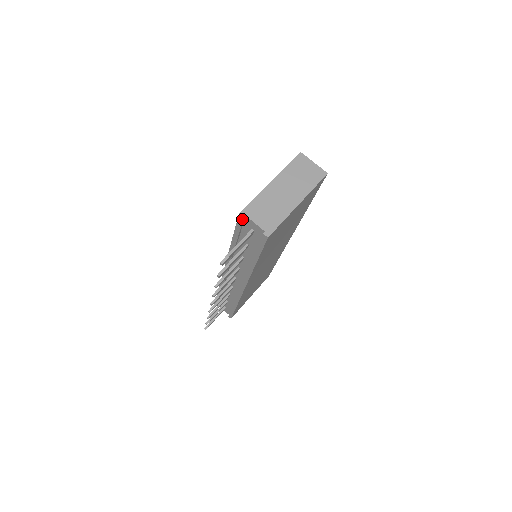
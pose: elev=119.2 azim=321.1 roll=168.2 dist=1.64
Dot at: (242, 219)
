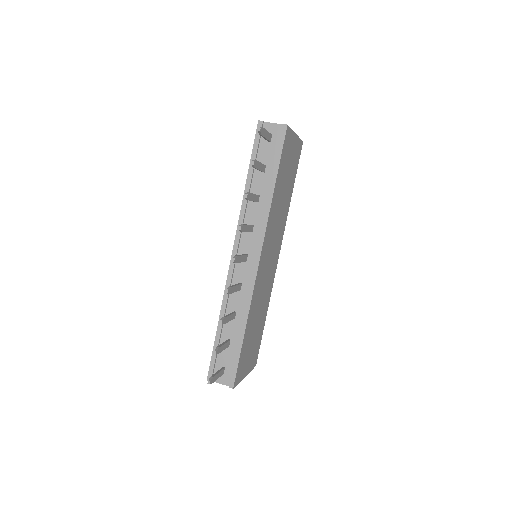
Dot at: (261, 125)
